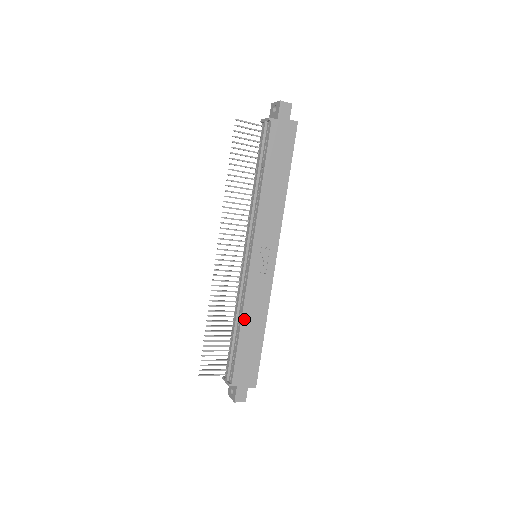
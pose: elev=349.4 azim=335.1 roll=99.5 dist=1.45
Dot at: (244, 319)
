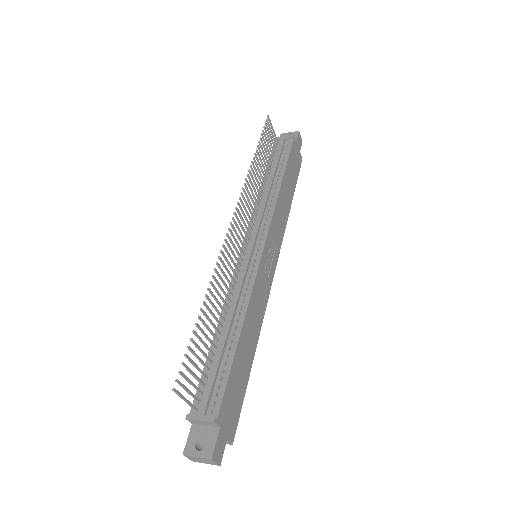
Dot at: (246, 321)
